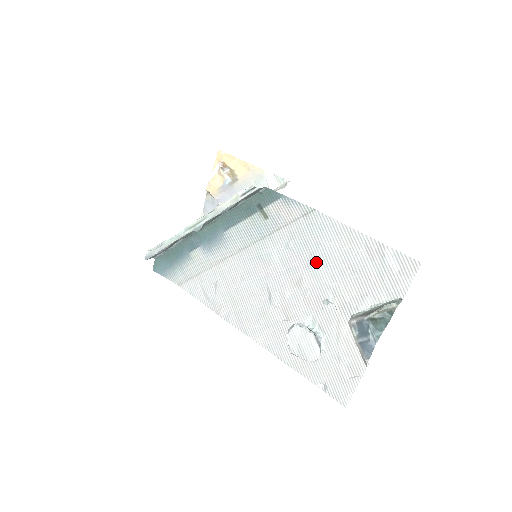
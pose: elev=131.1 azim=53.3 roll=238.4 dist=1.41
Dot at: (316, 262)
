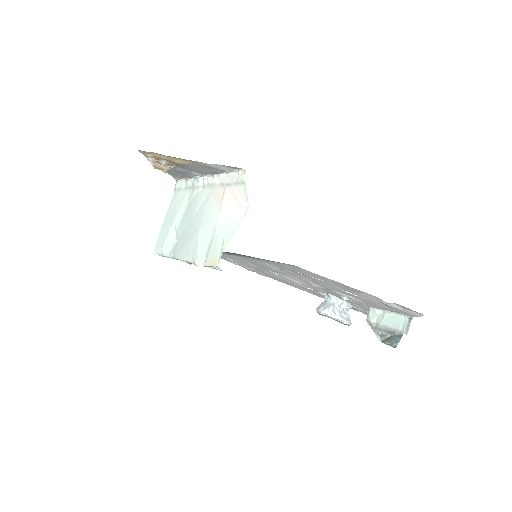
Dot at: (319, 283)
